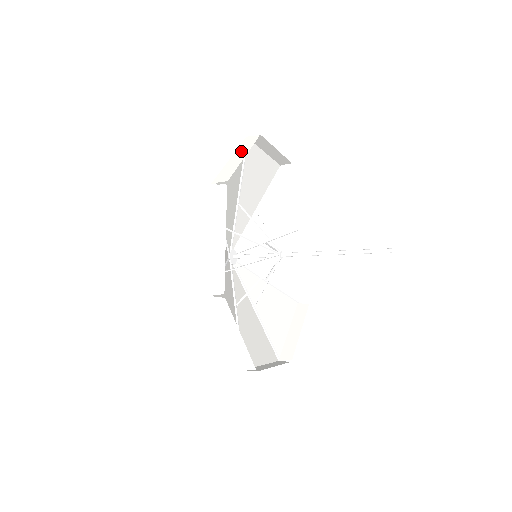
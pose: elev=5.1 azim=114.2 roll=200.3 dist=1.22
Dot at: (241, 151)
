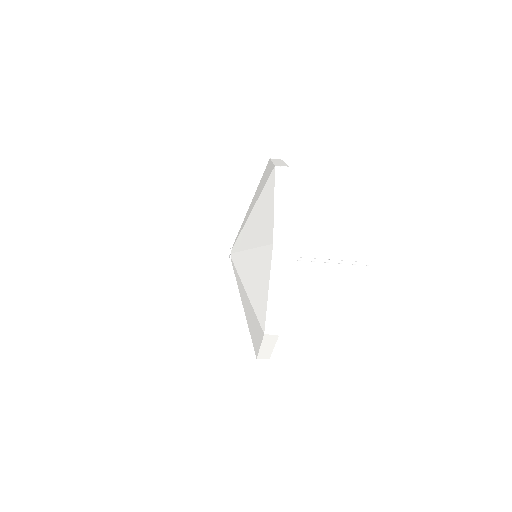
Dot at: (277, 161)
